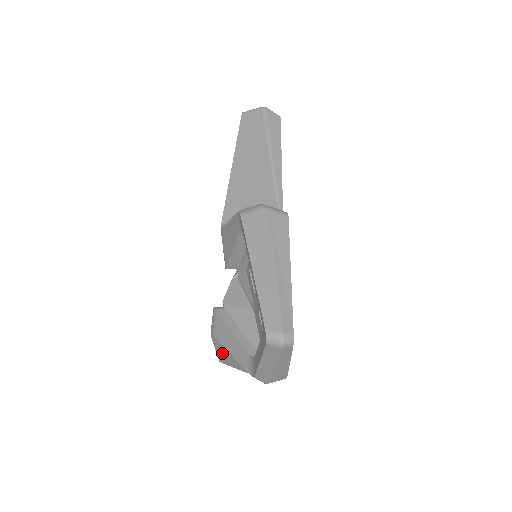
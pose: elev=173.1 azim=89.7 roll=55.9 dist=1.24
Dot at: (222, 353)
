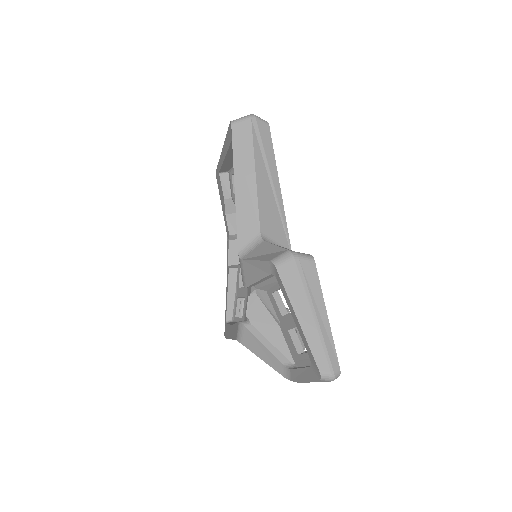
Dot at: occluded
